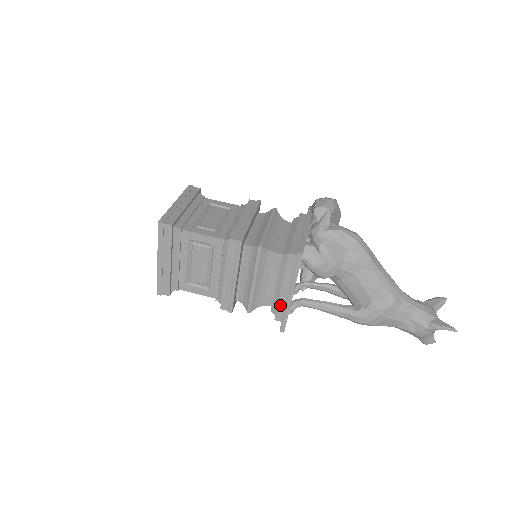
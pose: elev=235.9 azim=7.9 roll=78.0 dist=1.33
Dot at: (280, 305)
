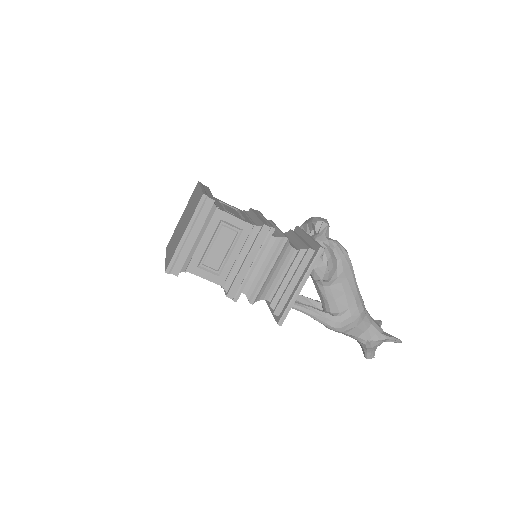
Dot at: (284, 298)
